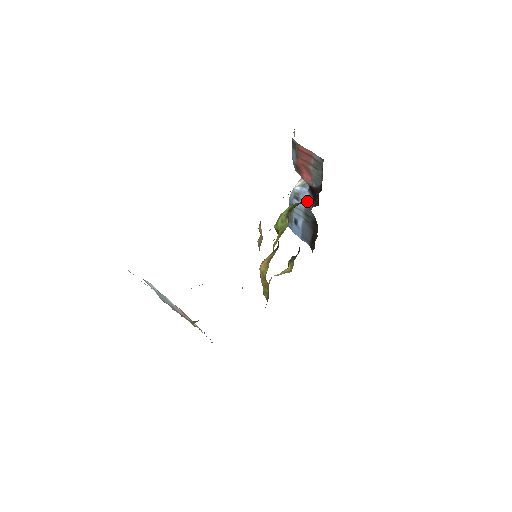
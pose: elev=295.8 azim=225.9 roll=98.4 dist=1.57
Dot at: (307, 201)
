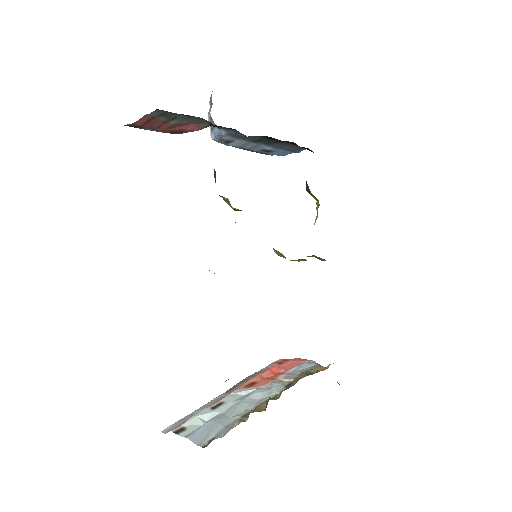
Dot at: (233, 136)
